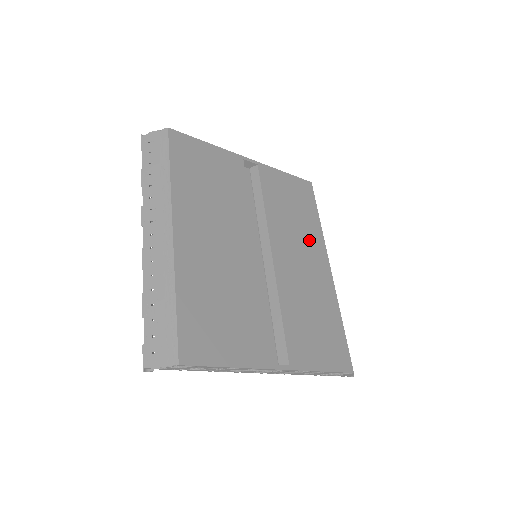
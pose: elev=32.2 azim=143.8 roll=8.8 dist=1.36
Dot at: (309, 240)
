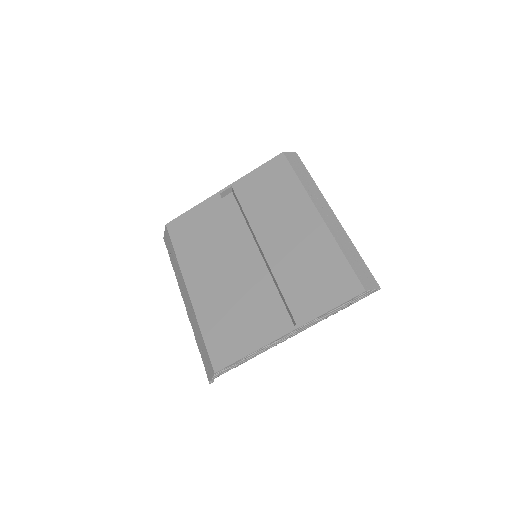
Dot at: (292, 207)
